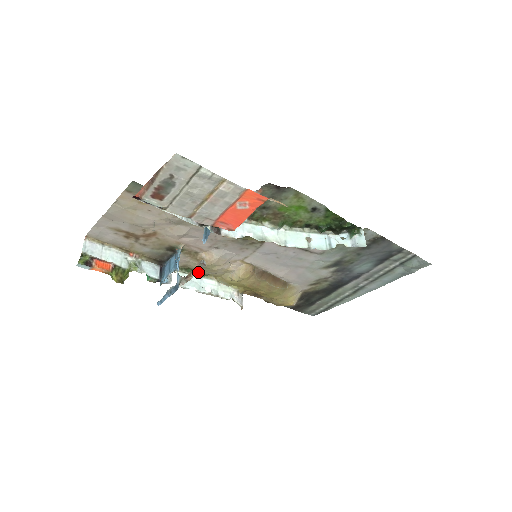
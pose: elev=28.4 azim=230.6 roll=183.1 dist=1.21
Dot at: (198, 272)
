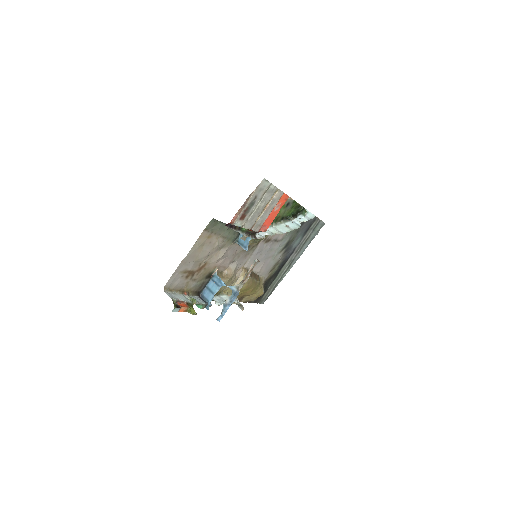
Dot at: (218, 291)
